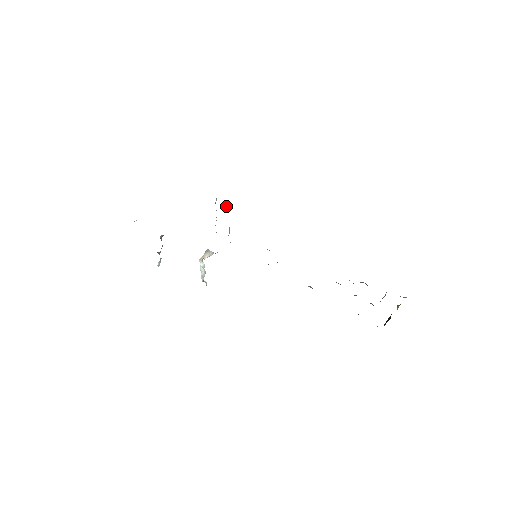
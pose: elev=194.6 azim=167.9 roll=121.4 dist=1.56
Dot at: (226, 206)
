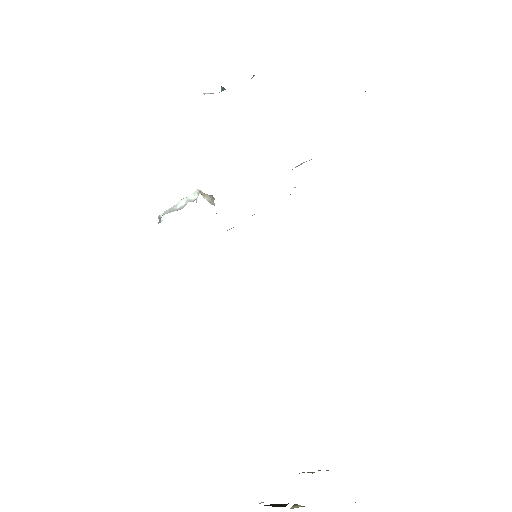
Dot at: occluded
